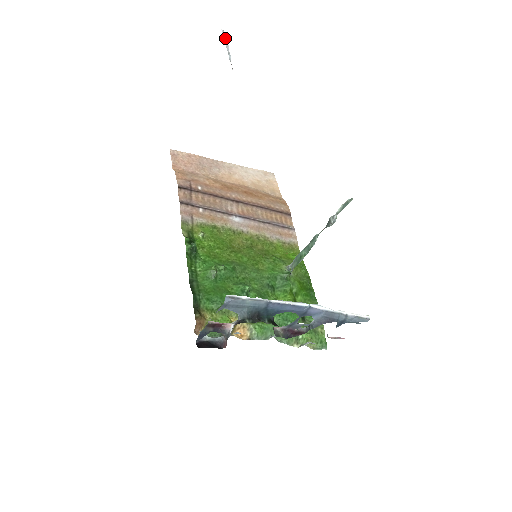
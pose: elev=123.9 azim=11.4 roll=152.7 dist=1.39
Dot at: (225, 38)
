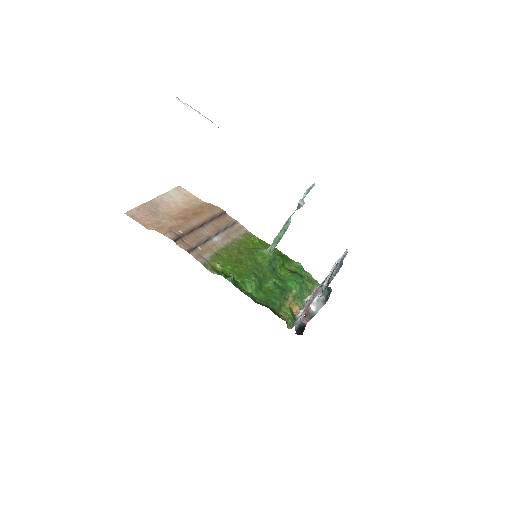
Dot at: (188, 105)
